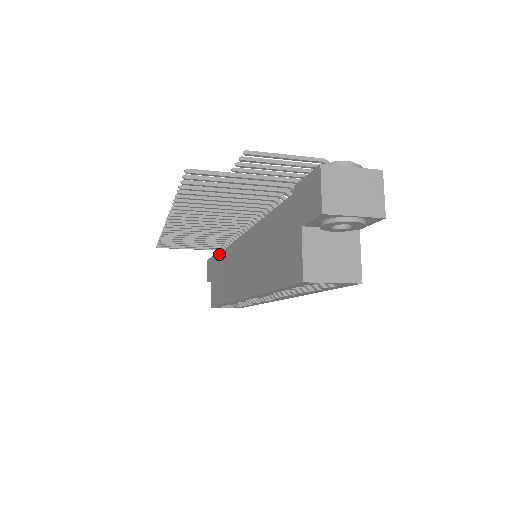
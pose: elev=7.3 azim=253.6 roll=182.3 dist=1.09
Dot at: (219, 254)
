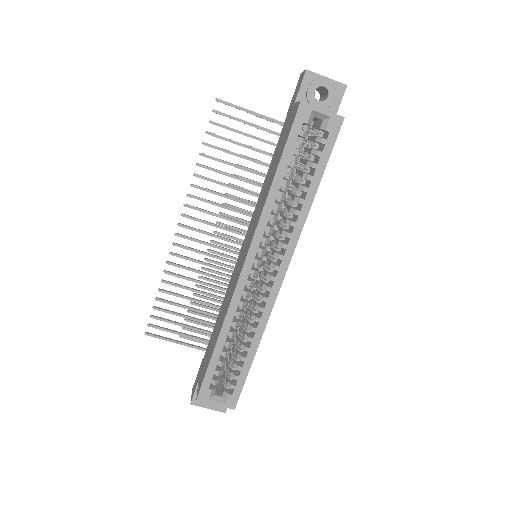
Dot at: (213, 330)
